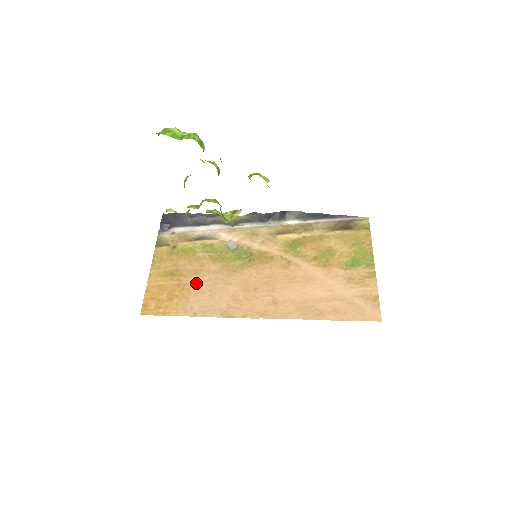
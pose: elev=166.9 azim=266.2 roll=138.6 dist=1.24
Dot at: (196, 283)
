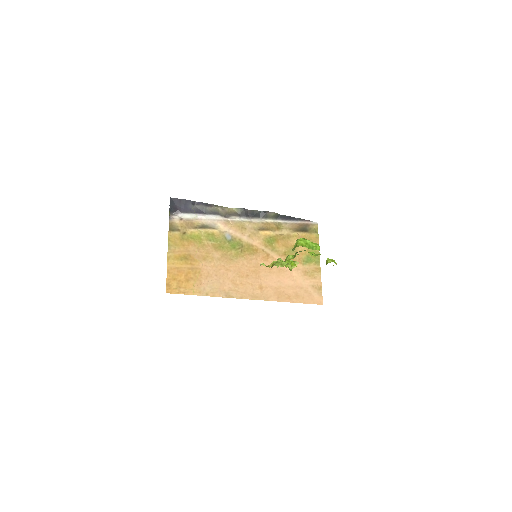
Dot at: (205, 268)
